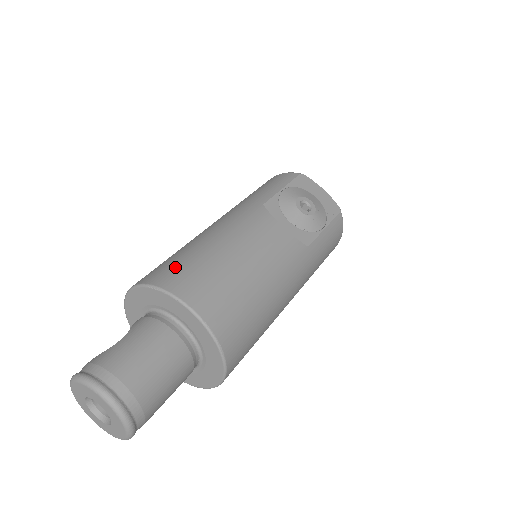
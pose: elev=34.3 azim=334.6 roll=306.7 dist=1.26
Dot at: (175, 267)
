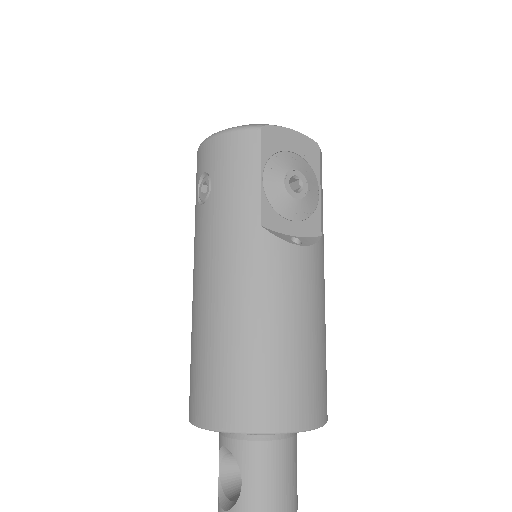
Dot at: (246, 393)
